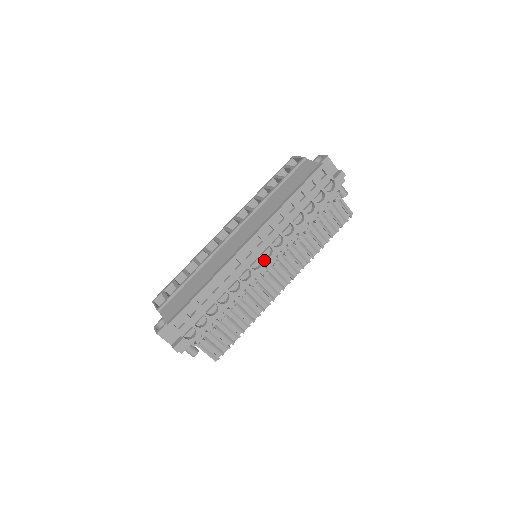
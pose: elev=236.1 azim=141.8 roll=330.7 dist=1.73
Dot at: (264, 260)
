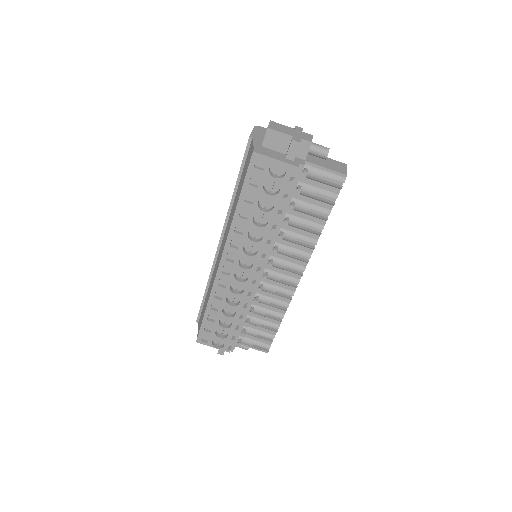
Dot at: (248, 271)
